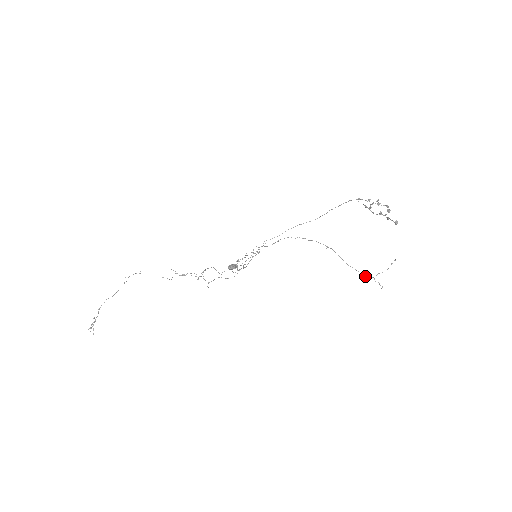
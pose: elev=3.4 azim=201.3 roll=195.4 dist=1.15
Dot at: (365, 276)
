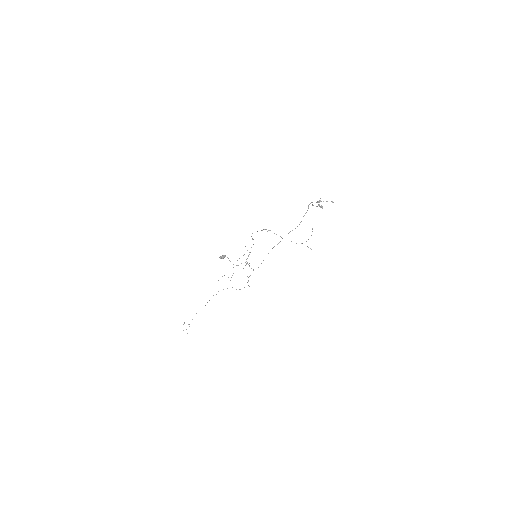
Dot at: occluded
